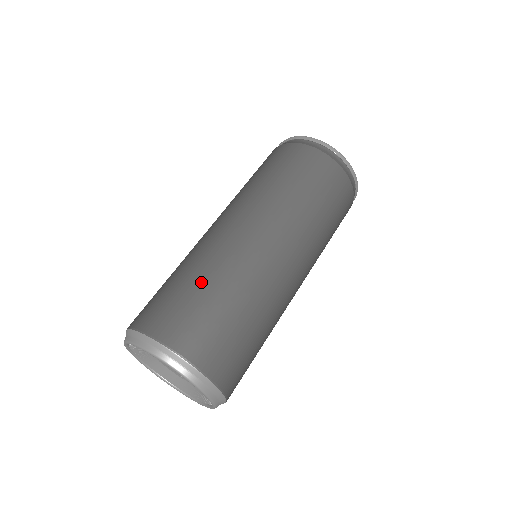
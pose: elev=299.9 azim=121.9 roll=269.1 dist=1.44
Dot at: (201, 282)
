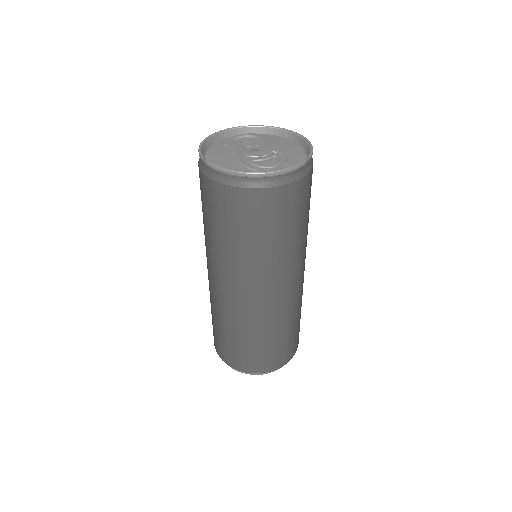
Dot at: (248, 339)
